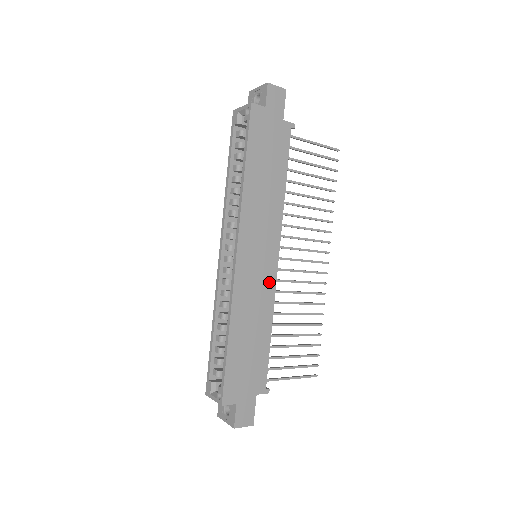
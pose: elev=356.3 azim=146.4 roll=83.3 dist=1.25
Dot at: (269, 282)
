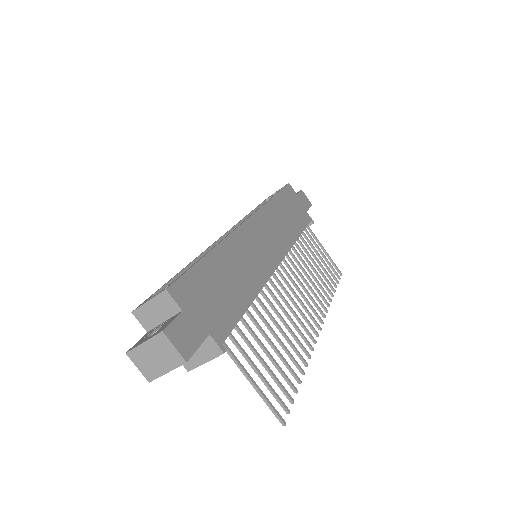
Dot at: (266, 267)
